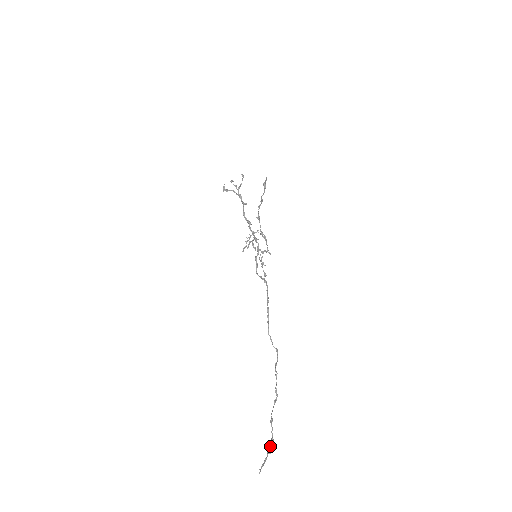
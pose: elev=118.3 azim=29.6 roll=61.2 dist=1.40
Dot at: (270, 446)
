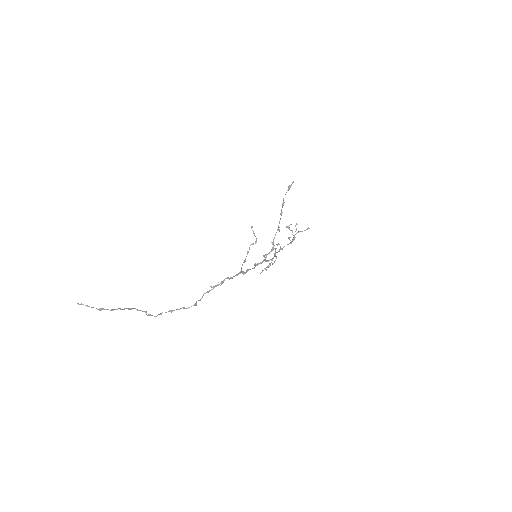
Dot at: (106, 309)
